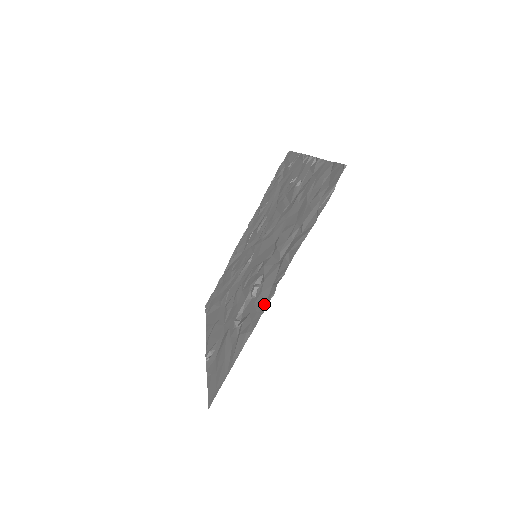
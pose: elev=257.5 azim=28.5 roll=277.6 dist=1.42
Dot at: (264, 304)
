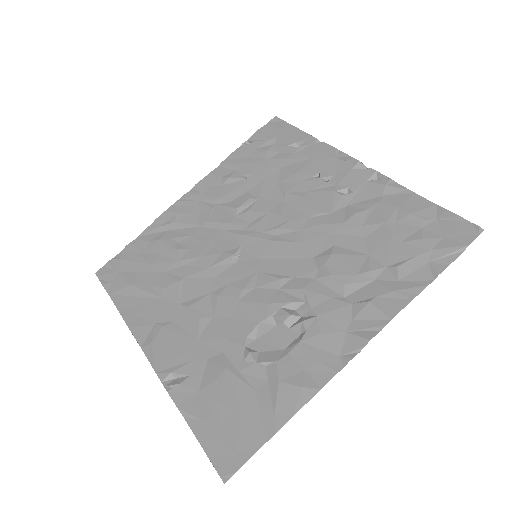
Dot at: (336, 355)
